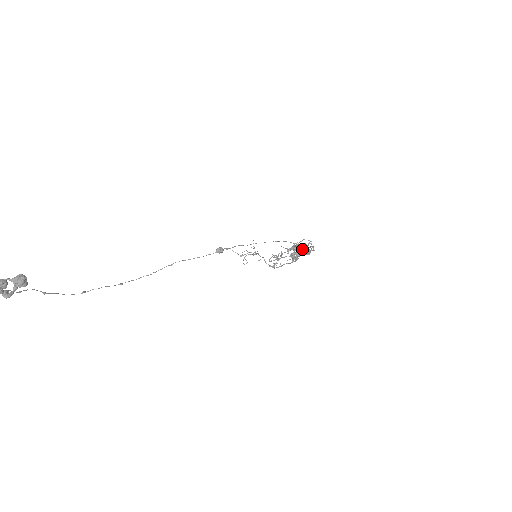
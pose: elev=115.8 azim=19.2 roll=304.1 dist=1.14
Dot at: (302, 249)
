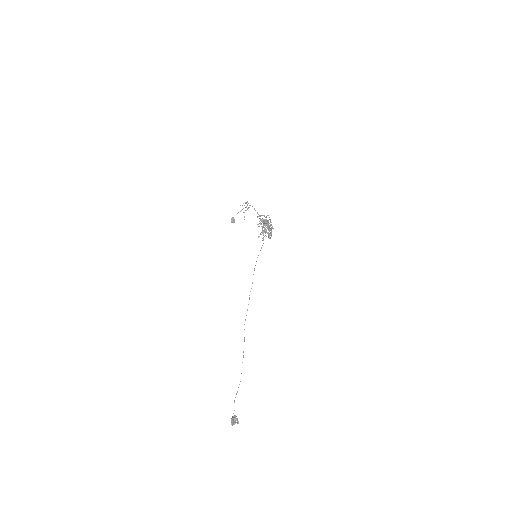
Dot at: (266, 225)
